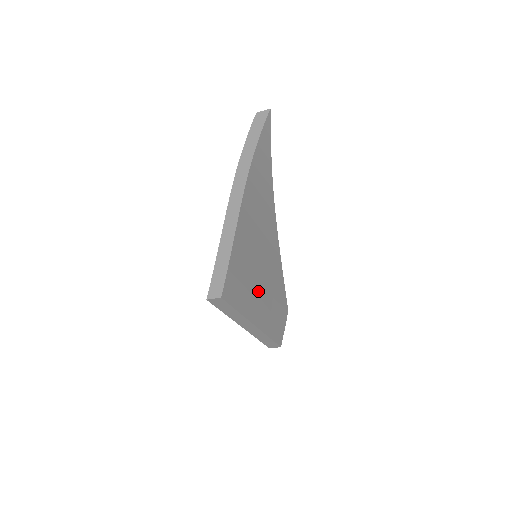
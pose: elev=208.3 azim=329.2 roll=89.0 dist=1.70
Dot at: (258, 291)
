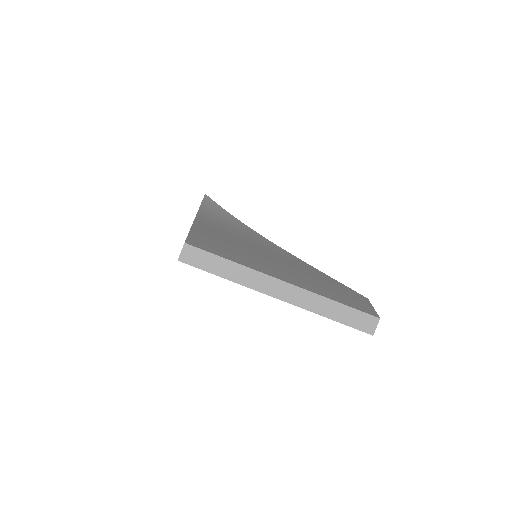
Dot at: (269, 264)
